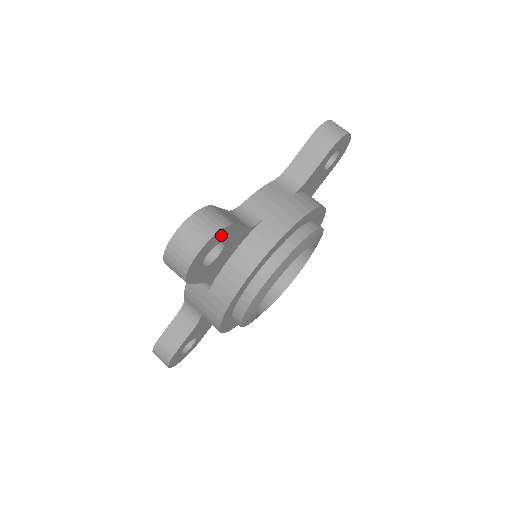
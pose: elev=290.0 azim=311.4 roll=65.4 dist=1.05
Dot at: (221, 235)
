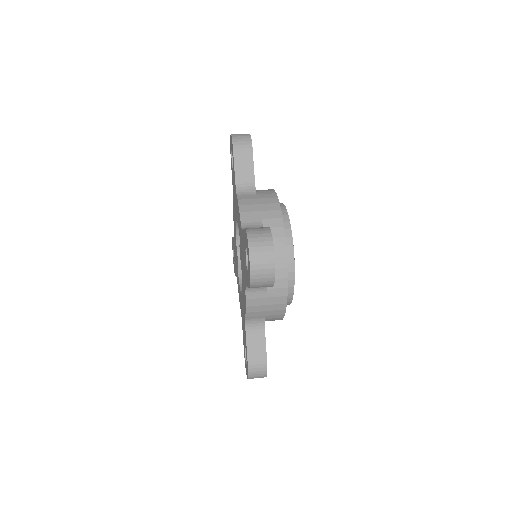
Dot at: occluded
